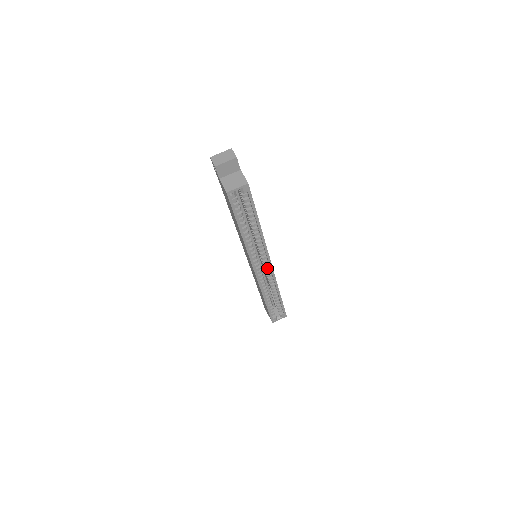
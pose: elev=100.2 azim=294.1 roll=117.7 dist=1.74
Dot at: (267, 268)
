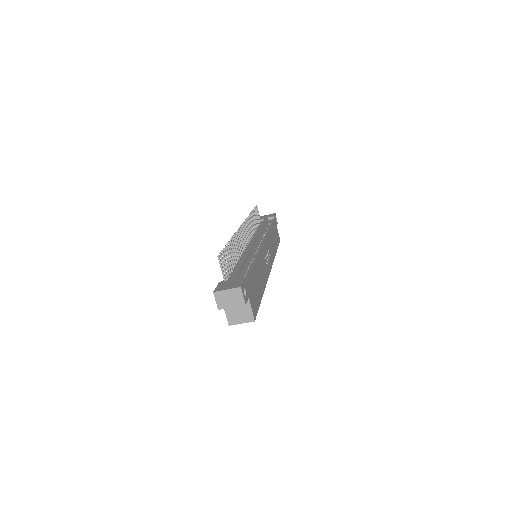
Dot at: occluded
